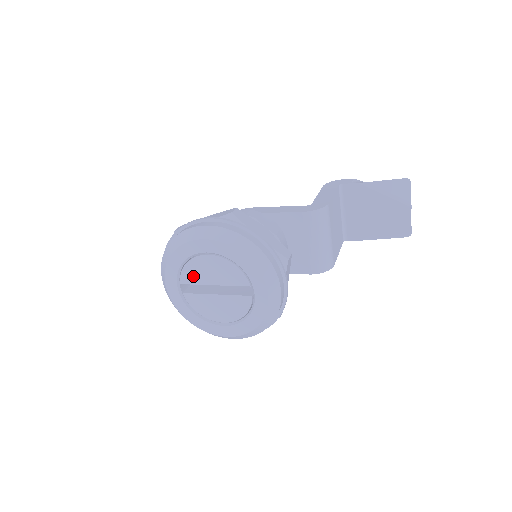
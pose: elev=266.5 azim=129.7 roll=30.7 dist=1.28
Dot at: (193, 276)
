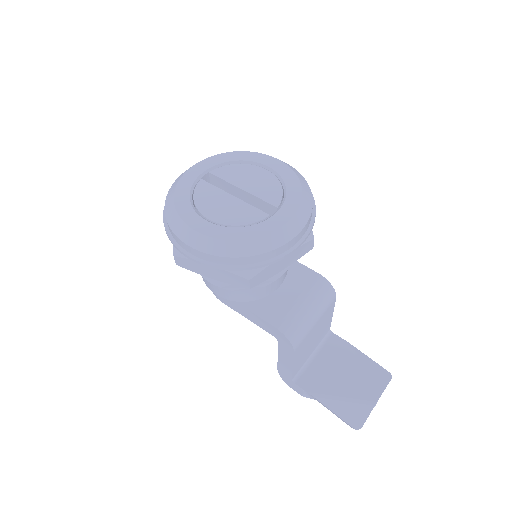
Dot at: (230, 174)
